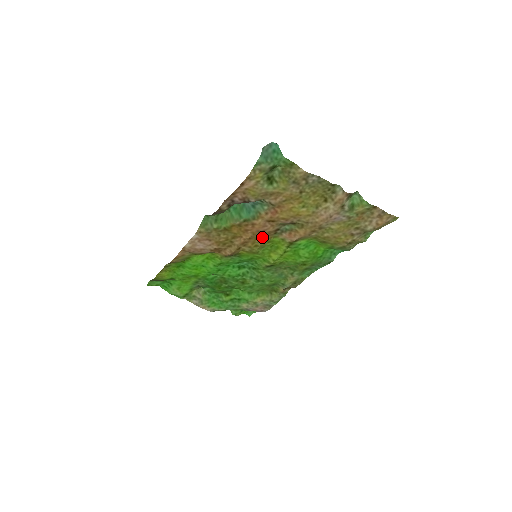
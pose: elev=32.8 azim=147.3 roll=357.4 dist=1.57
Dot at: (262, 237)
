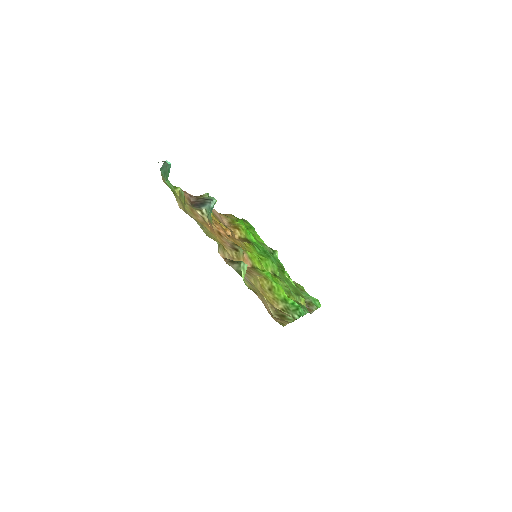
Dot at: (236, 243)
